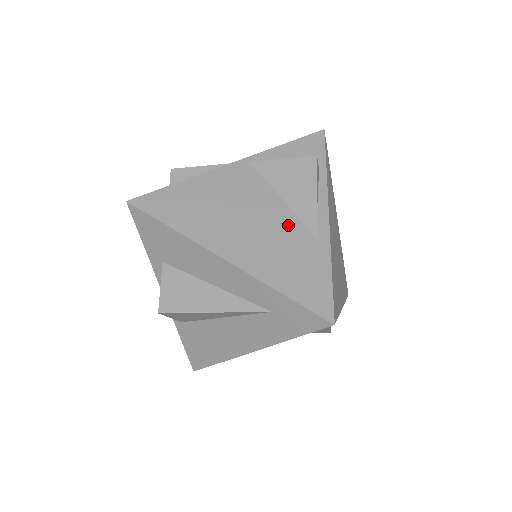
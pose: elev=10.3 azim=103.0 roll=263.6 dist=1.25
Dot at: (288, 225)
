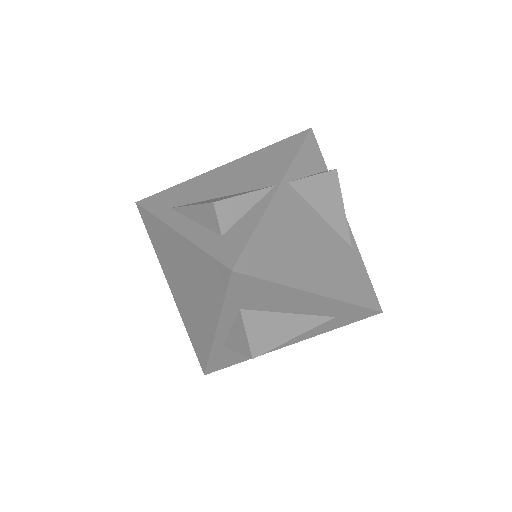
Dot at: (335, 242)
